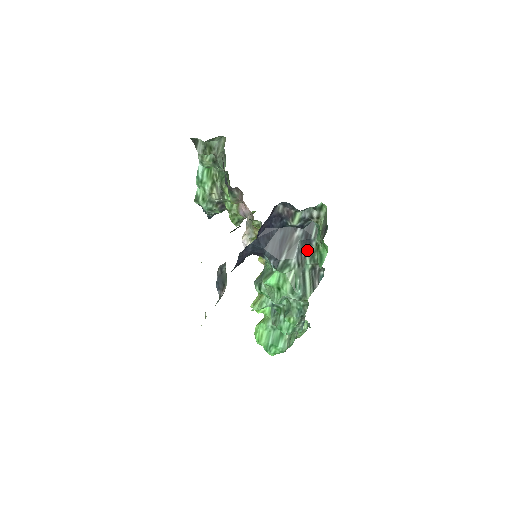
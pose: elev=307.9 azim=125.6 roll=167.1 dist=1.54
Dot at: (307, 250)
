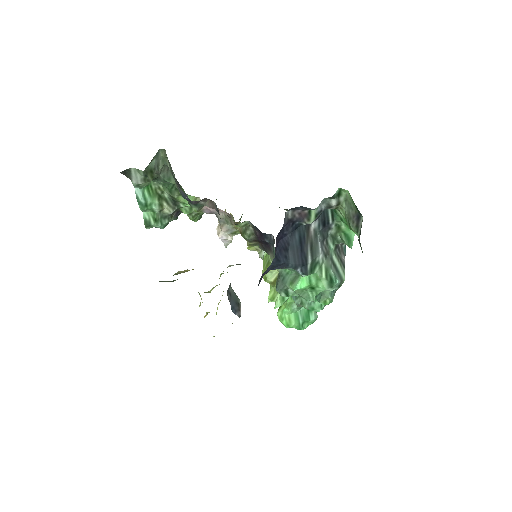
Dot at: (327, 236)
